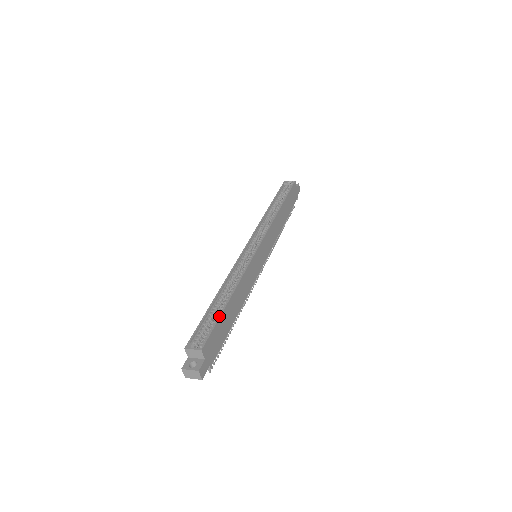
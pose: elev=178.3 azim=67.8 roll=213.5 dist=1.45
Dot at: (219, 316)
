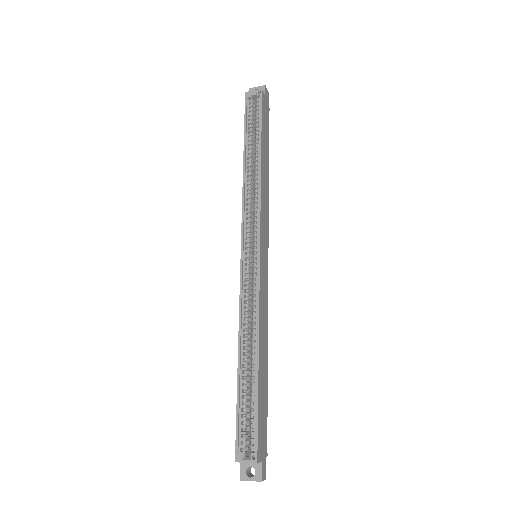
Dot at: (256, 401)
